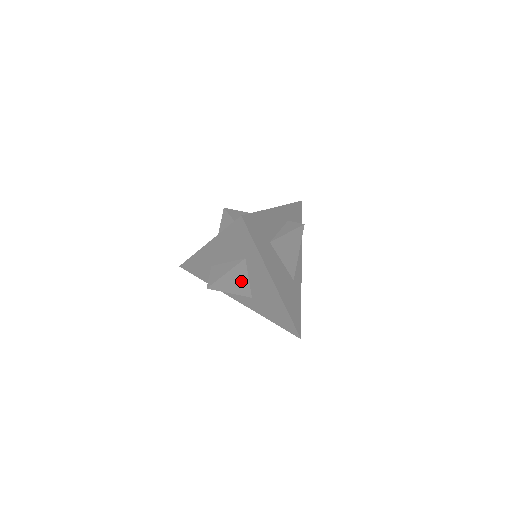
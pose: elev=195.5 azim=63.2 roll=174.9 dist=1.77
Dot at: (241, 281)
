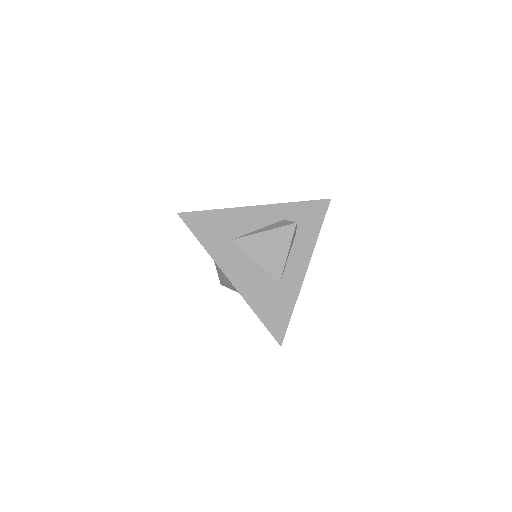
Dot at: occluded
